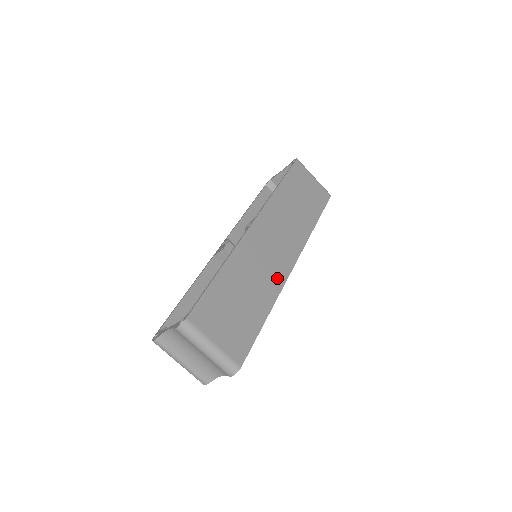
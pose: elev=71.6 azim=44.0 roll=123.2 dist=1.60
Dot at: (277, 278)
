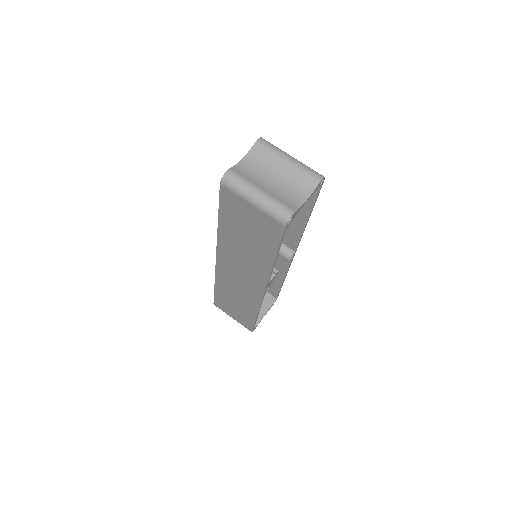
Dot at: (292, 234)
